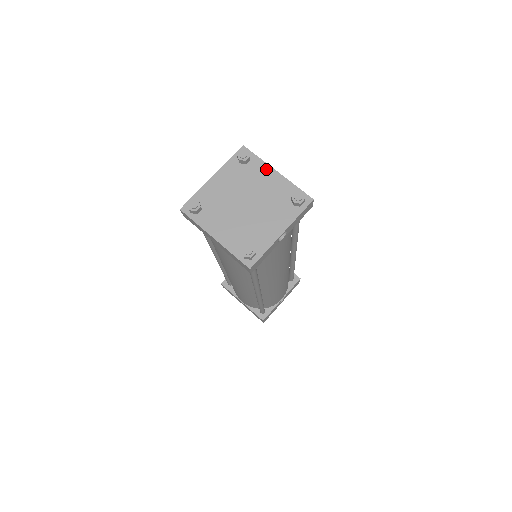
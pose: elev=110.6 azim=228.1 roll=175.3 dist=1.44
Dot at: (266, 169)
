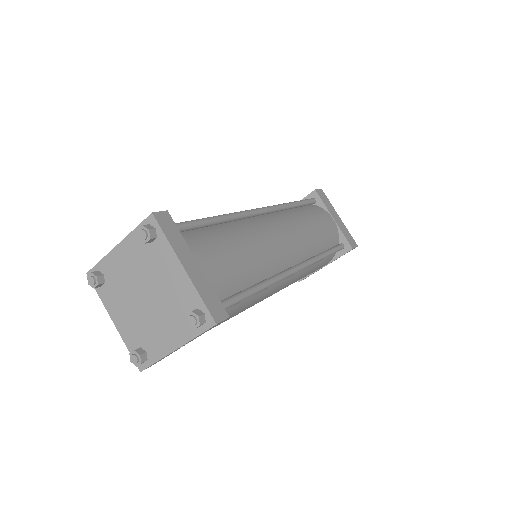
Dot at: (172, 258)
